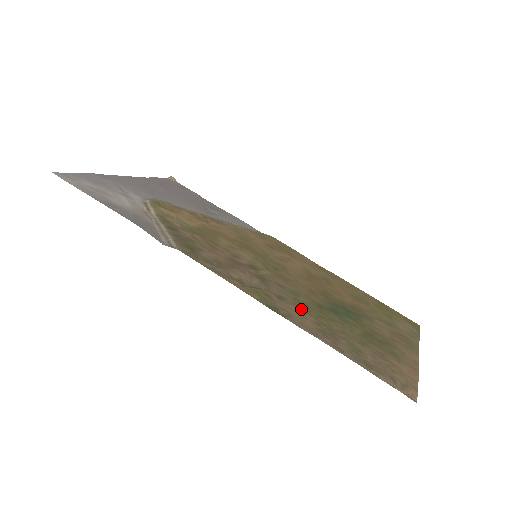
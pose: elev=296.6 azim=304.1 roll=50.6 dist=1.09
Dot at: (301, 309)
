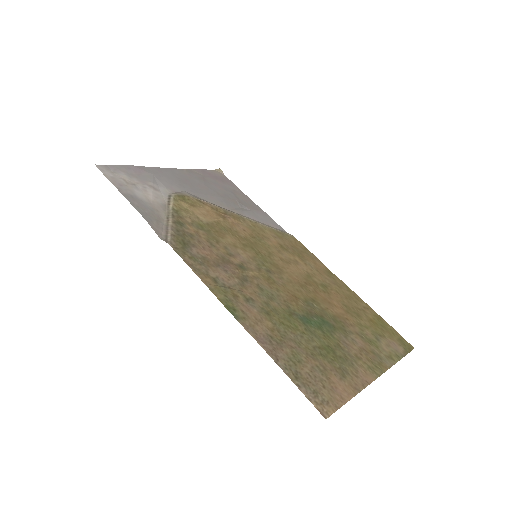
Dot at: (264, 313)
